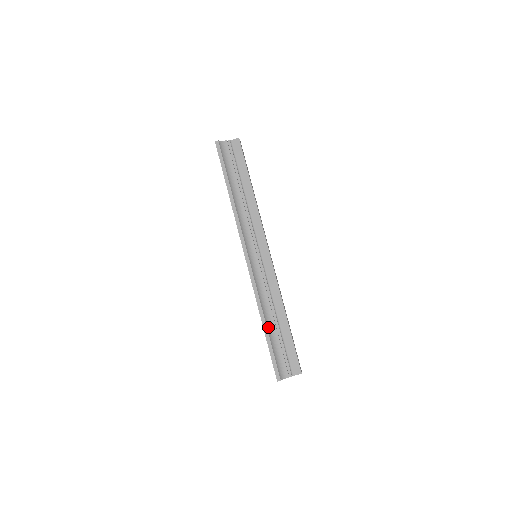
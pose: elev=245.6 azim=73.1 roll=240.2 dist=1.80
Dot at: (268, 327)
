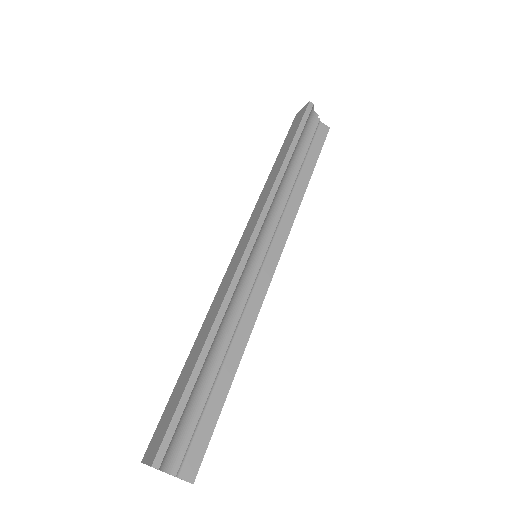
Dot at: (205, 361)
